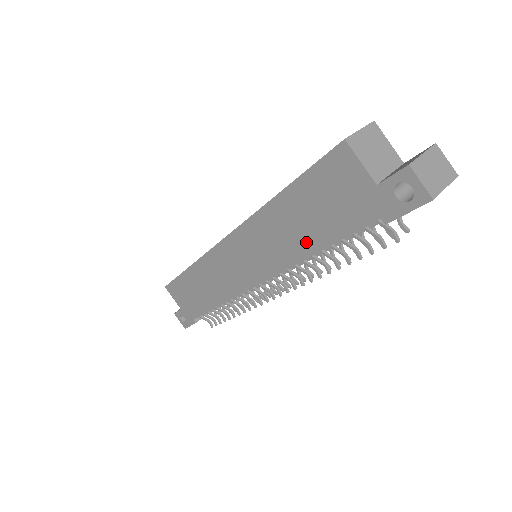
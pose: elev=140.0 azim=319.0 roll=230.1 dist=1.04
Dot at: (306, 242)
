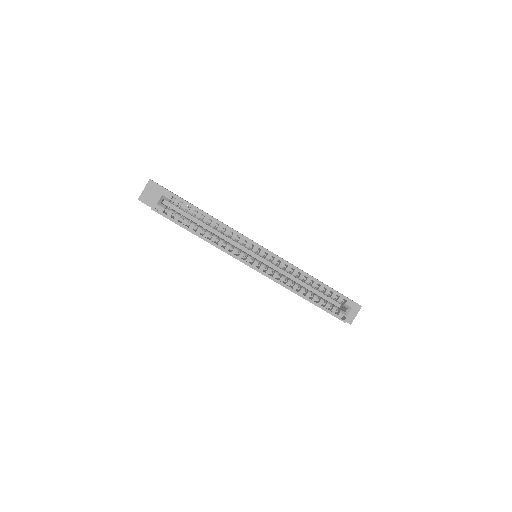
Dot at: occluded
